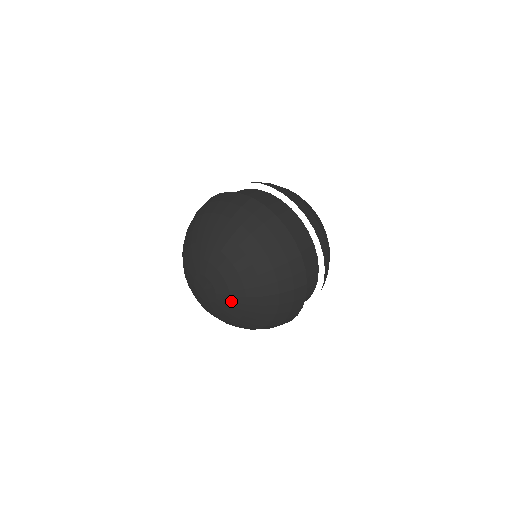
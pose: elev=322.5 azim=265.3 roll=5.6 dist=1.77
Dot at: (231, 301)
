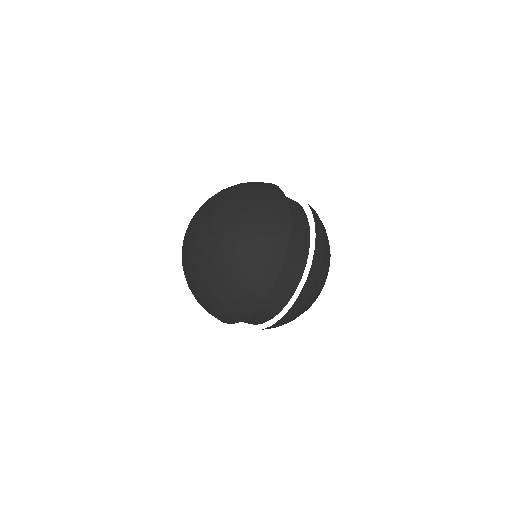
Dot at: (199, 257)
